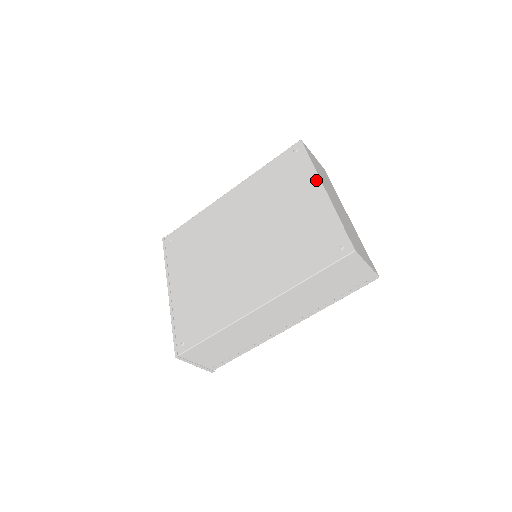
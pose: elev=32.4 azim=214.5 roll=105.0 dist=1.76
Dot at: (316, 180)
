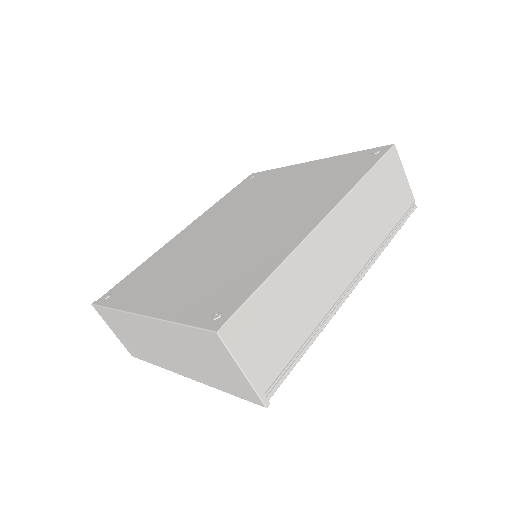
Dot at: (296, 165)
